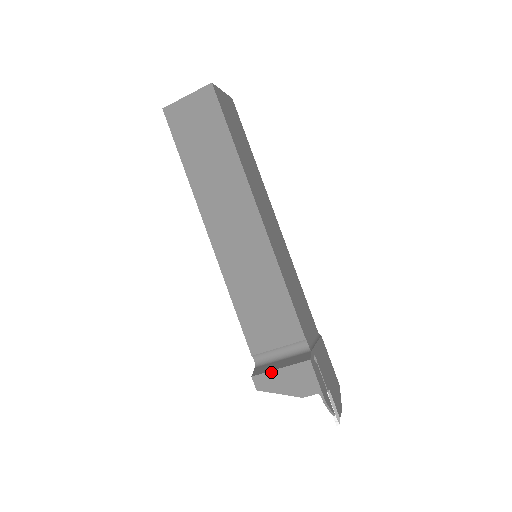
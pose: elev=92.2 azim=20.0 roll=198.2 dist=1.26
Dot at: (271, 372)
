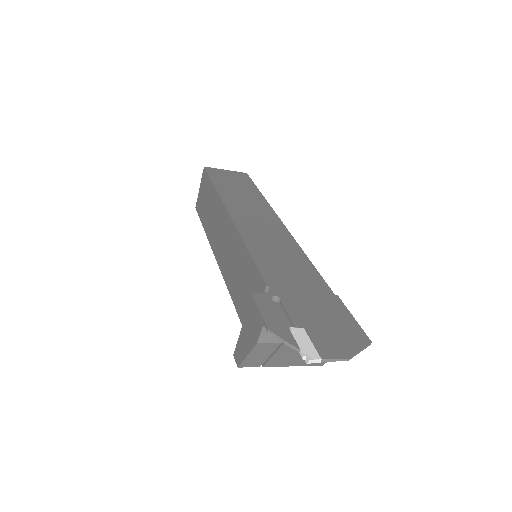
Dot at: (239, 336)
